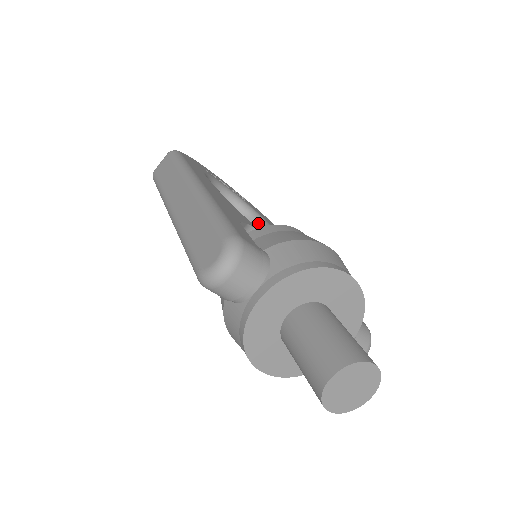
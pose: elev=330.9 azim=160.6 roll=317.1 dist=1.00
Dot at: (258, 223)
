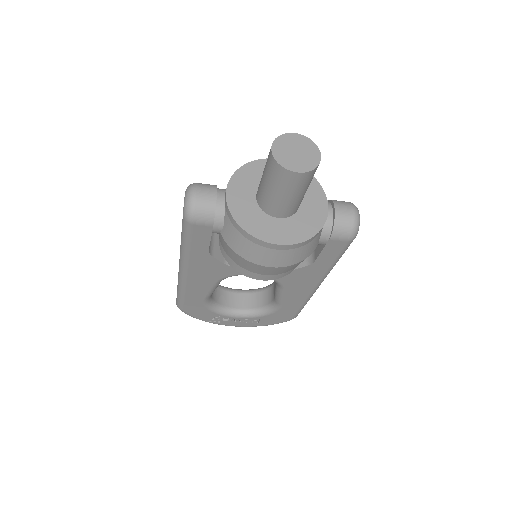
Dot at: (271, 285)
